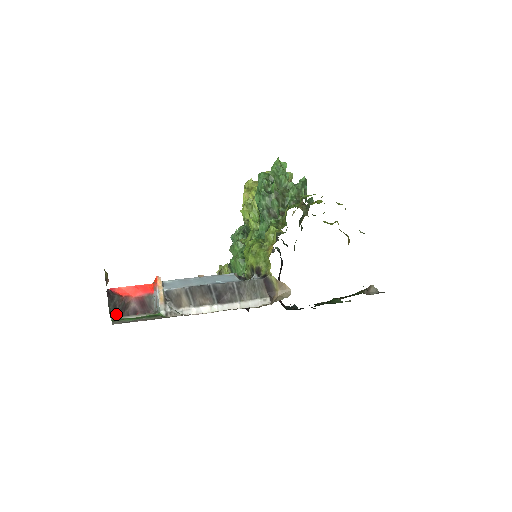
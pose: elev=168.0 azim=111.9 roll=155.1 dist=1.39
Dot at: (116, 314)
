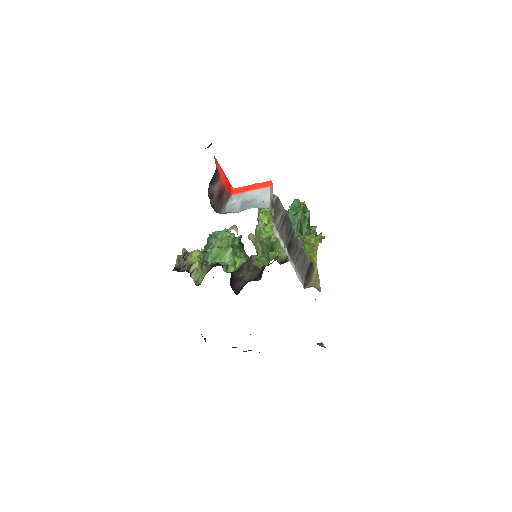
Dot at: occluded
